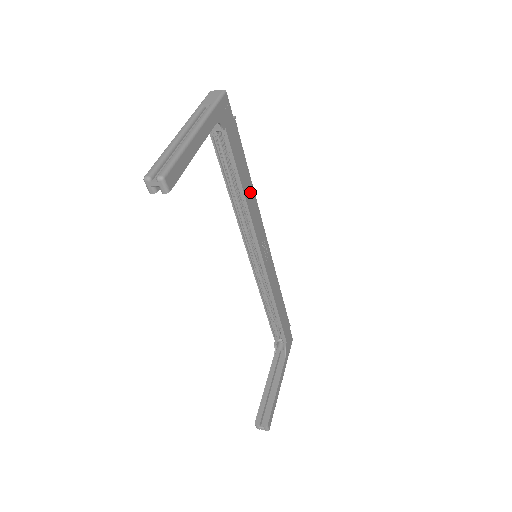
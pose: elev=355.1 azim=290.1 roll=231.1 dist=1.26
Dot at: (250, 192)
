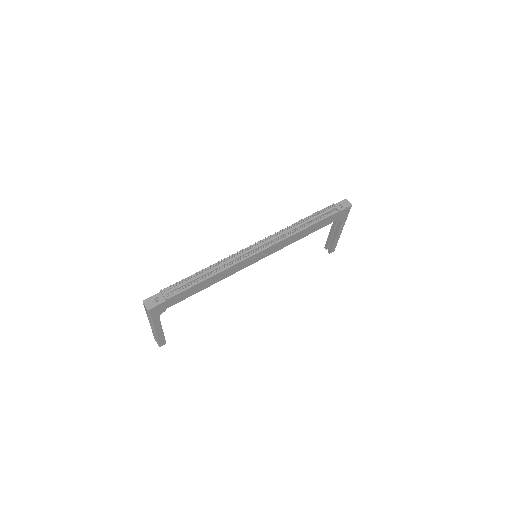
Dot at: (214, 278)
